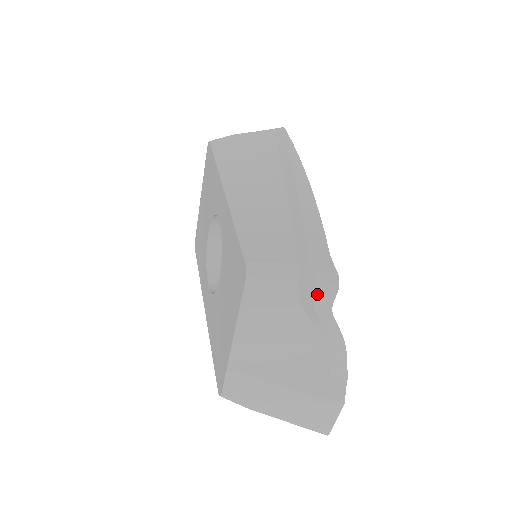
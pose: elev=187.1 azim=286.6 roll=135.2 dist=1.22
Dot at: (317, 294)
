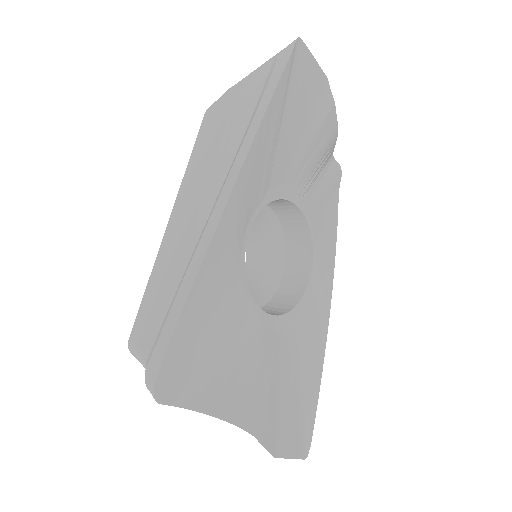
Dot at: occluded
